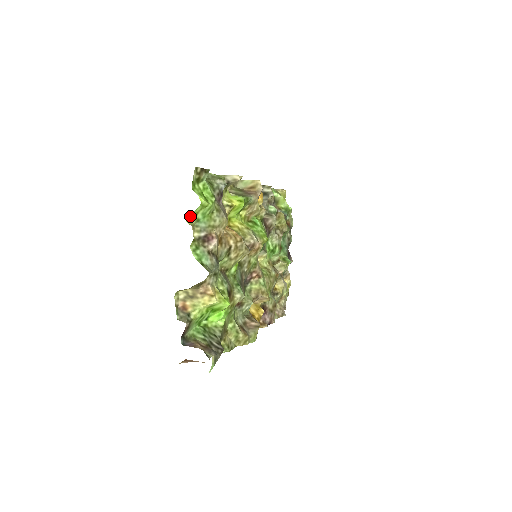
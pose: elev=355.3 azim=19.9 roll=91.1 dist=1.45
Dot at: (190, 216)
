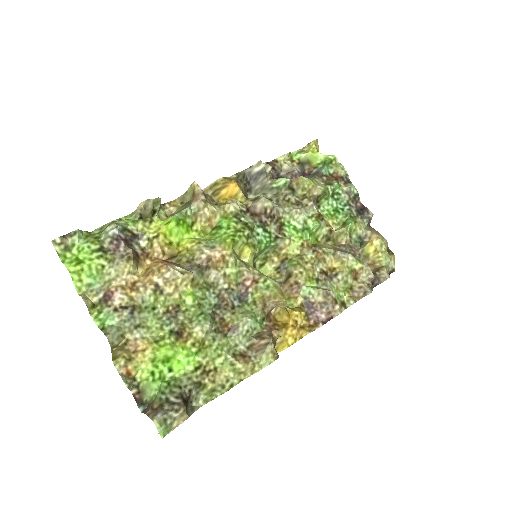
Dot at: (76, 287)
